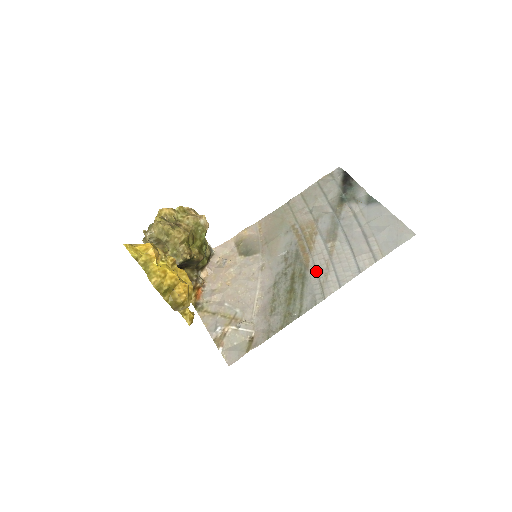
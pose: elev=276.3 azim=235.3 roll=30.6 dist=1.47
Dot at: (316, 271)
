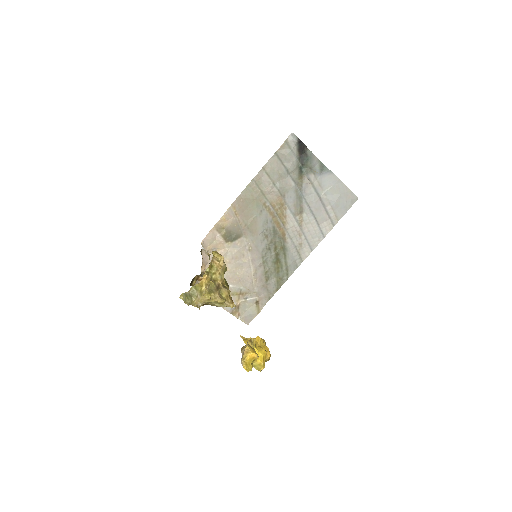
Dot at: (292, 242)
